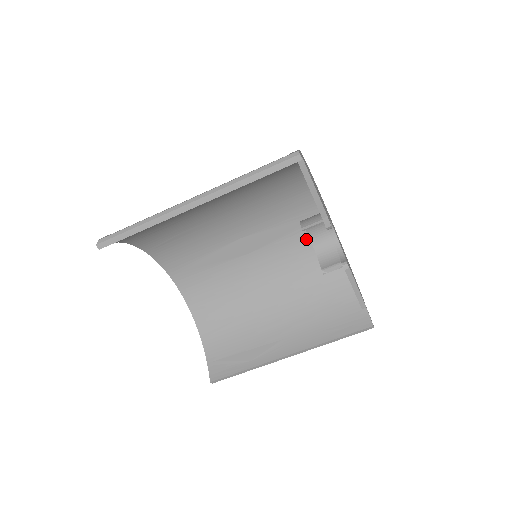
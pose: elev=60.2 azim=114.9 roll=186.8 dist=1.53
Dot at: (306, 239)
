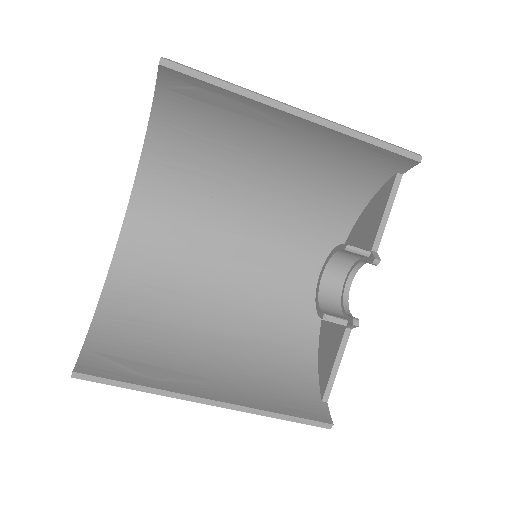
Dot at: (298, 290)
